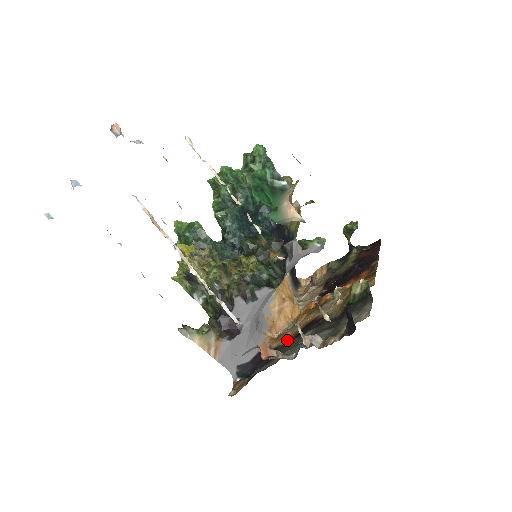
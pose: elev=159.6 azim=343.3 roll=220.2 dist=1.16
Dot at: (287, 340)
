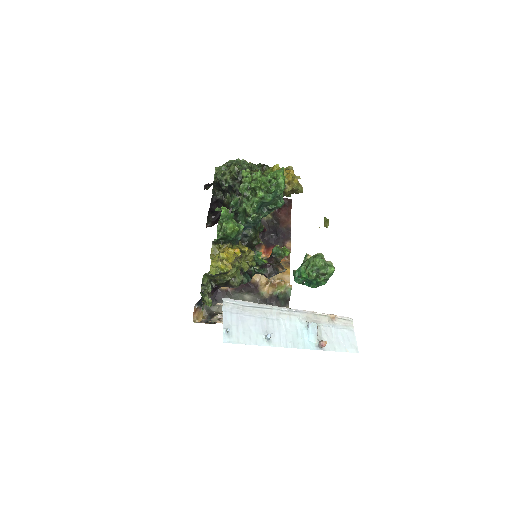
Dot at: (230, 288)
